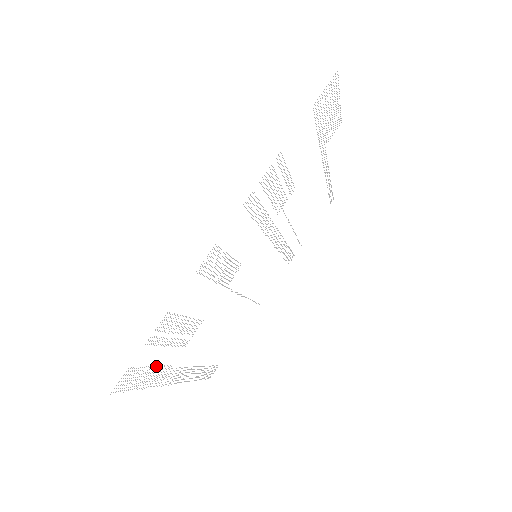
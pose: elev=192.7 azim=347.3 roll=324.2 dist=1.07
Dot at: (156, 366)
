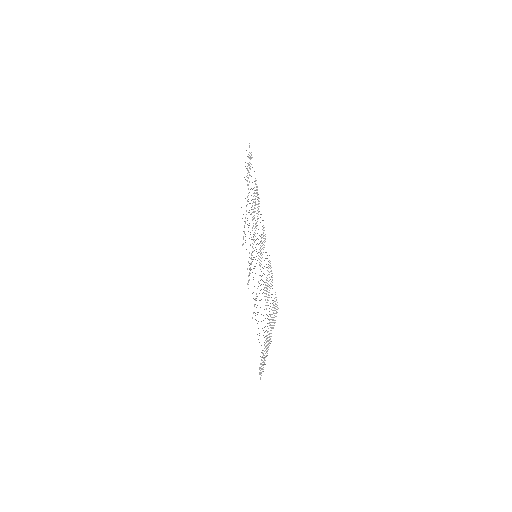
Dot at: occluded
